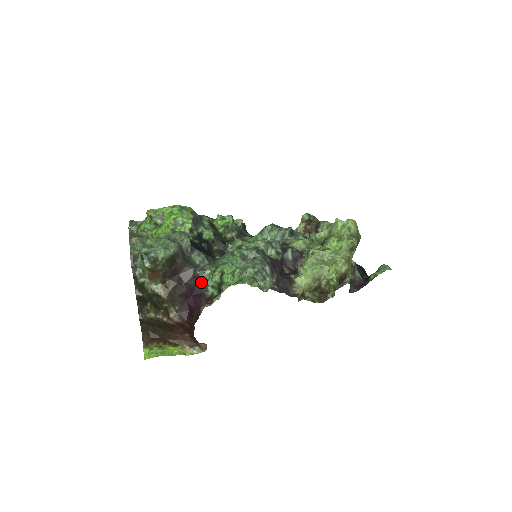
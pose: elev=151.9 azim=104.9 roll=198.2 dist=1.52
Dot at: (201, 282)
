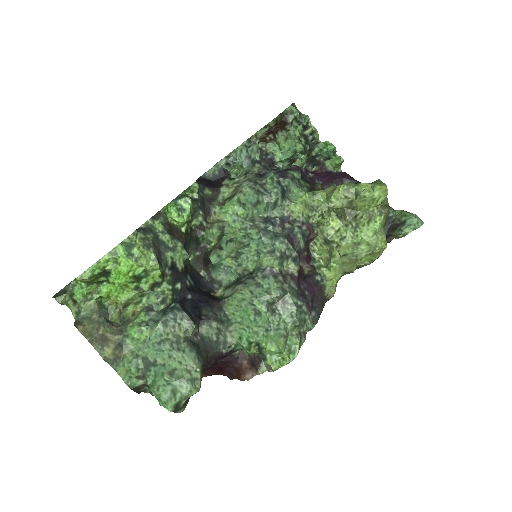
Dot at: occluded
